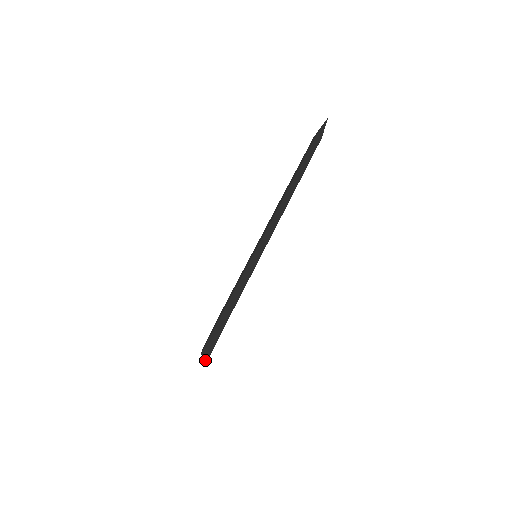
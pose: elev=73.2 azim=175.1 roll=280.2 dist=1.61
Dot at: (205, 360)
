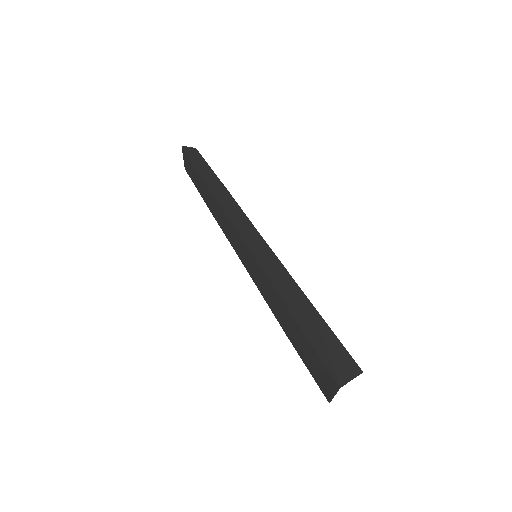
Dot at: (355, 372)
